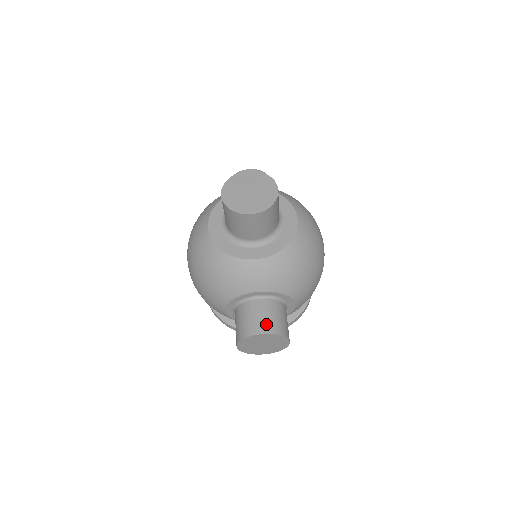
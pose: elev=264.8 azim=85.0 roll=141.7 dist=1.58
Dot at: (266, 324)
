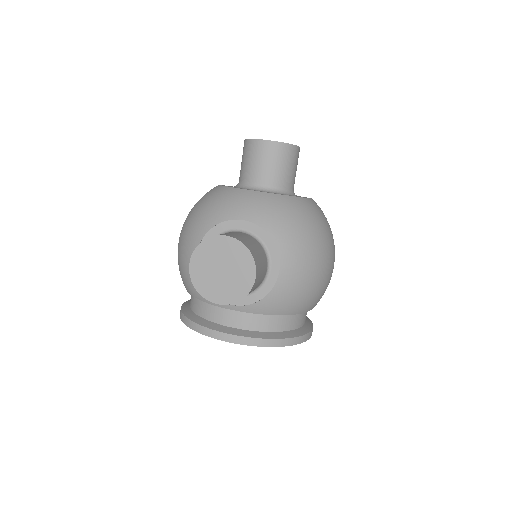
Dot at: (236, 236)
